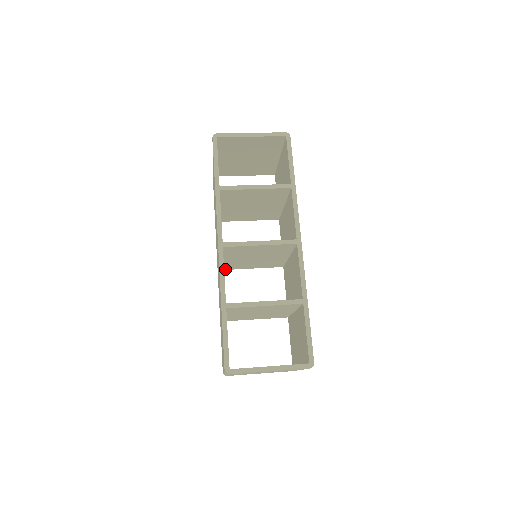
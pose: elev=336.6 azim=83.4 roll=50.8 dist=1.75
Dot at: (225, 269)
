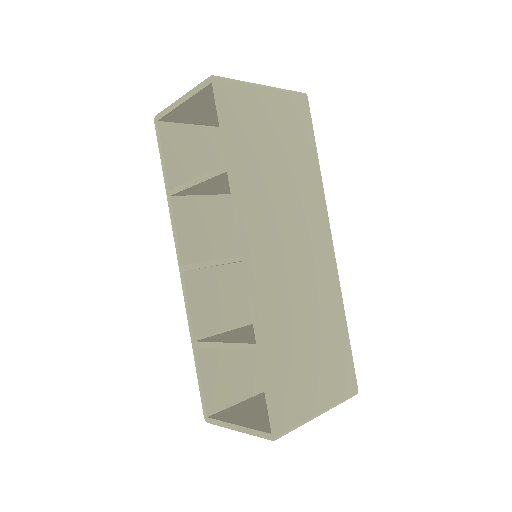
Dot at: occluded
